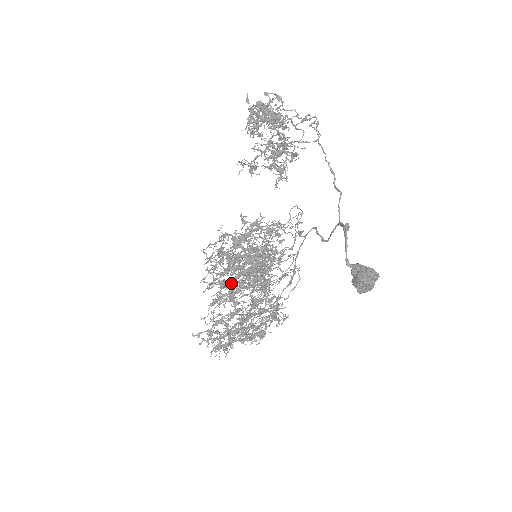
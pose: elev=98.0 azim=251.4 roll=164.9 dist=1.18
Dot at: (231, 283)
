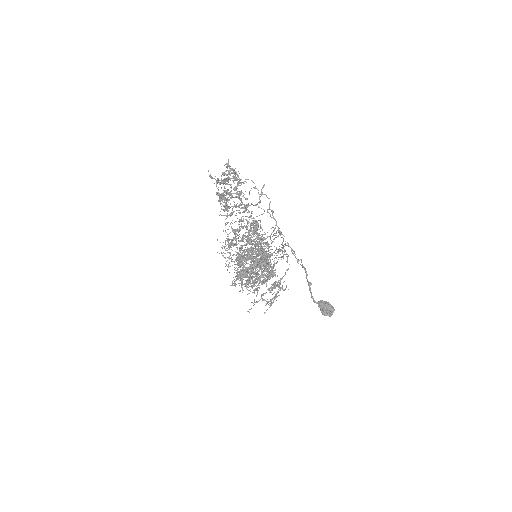
Dot at: (246, 284)
